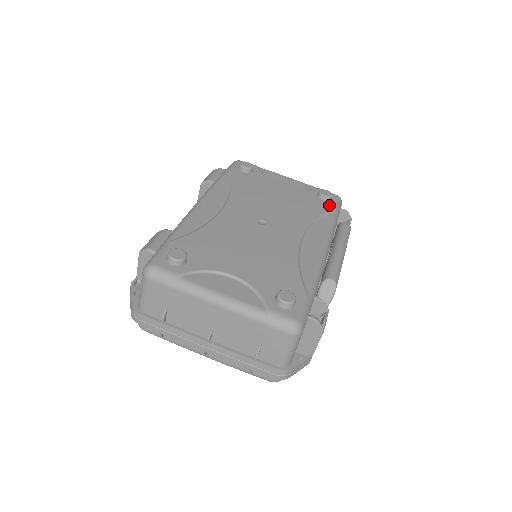
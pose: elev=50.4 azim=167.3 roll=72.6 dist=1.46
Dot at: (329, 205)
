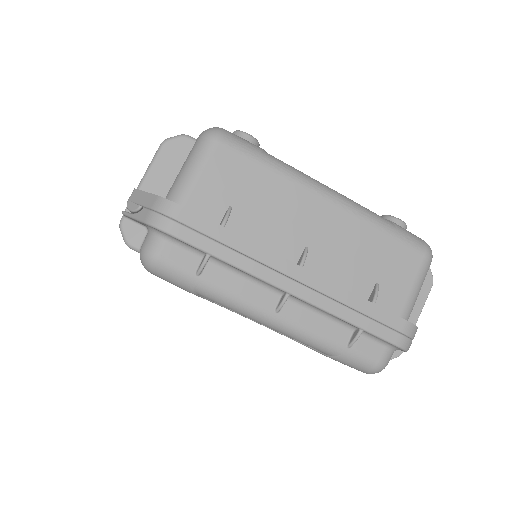
Dot at: occluded
